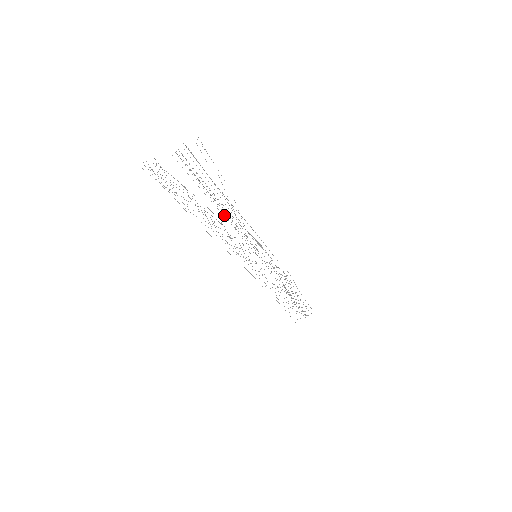
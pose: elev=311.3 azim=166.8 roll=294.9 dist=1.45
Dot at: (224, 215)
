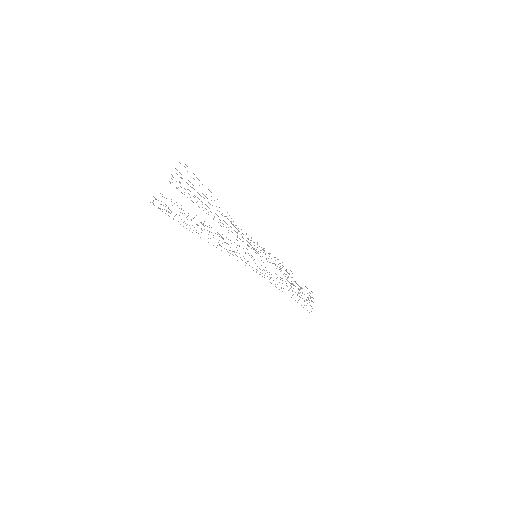
Dot at: occluded
